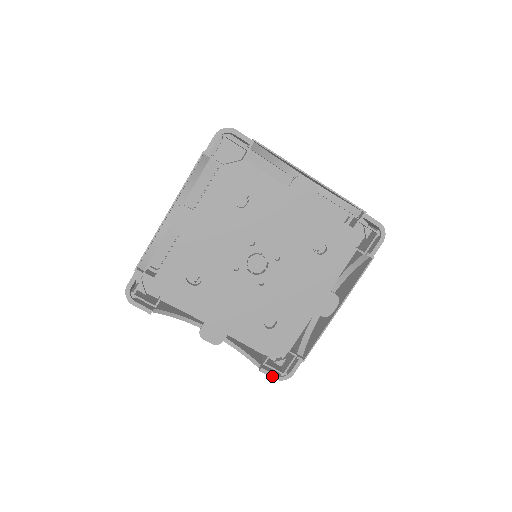
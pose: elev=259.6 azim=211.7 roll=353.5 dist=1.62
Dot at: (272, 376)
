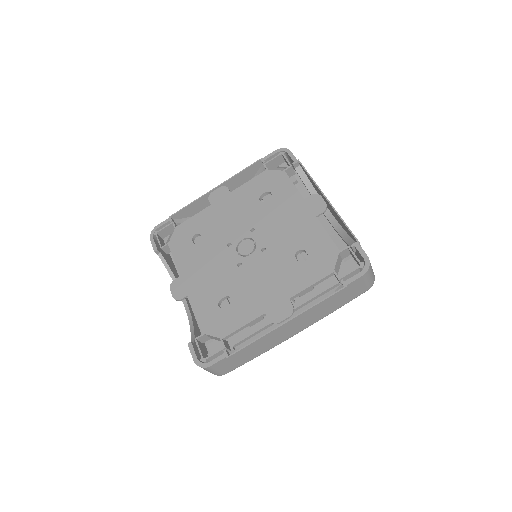
Dot at: (193, 356)
